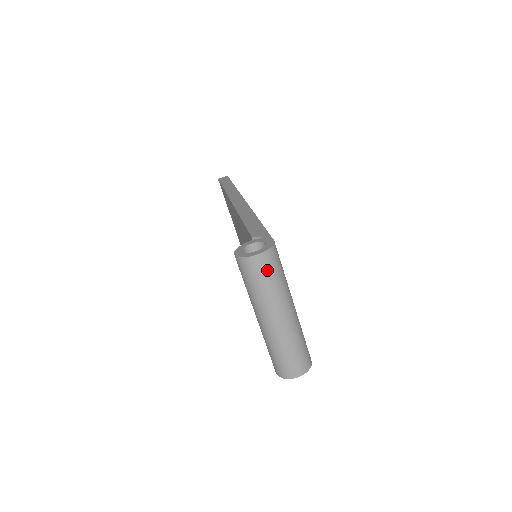
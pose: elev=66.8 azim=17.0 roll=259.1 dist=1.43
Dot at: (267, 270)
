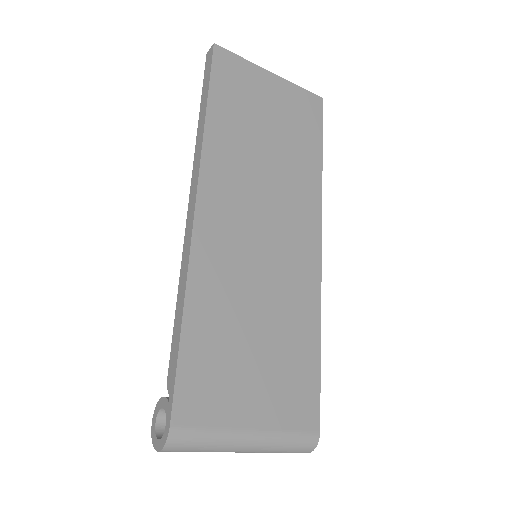
Dot at: (181, 451)
